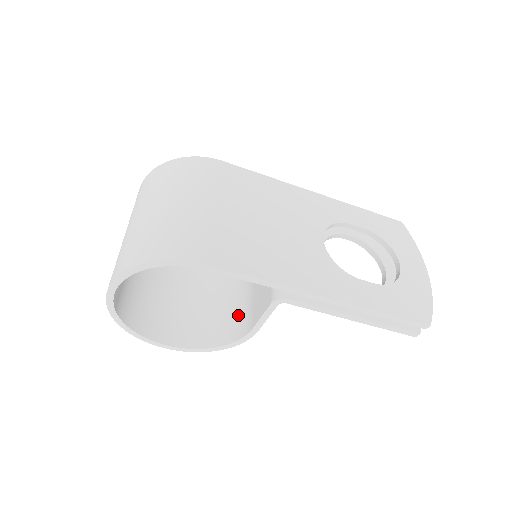
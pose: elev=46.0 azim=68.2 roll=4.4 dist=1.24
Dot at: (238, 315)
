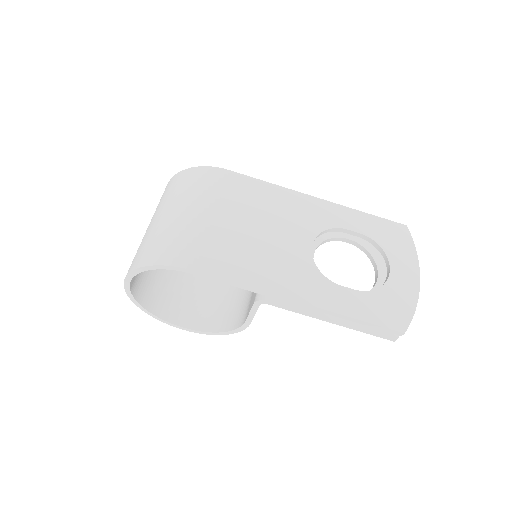
Dot at: (241, 306)
